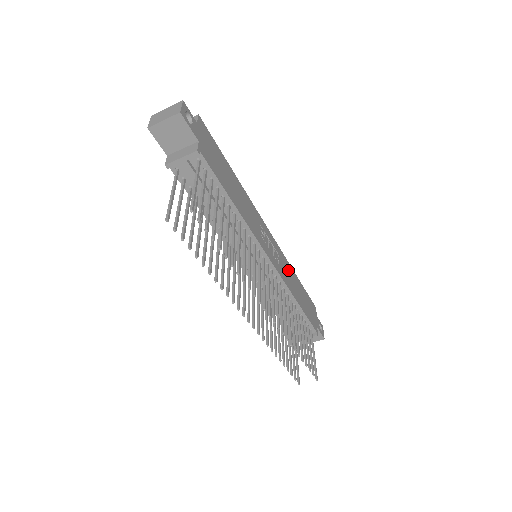
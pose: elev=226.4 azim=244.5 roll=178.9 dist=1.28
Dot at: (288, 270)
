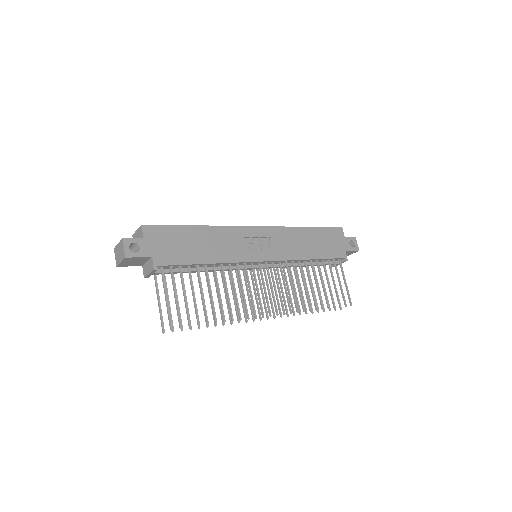
Dot at: (293, 237)
